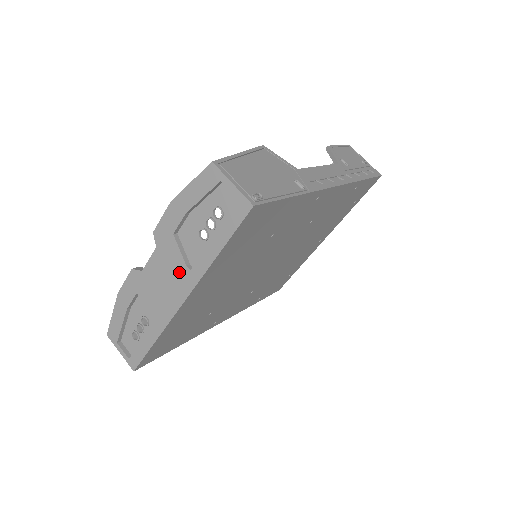
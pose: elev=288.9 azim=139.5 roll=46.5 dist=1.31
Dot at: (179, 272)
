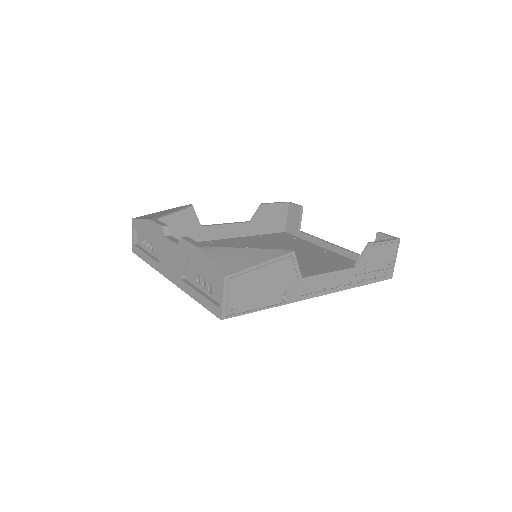
Dot at: (177, 270)
